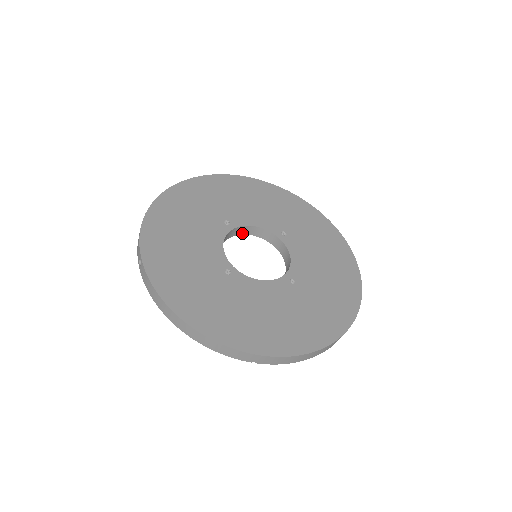
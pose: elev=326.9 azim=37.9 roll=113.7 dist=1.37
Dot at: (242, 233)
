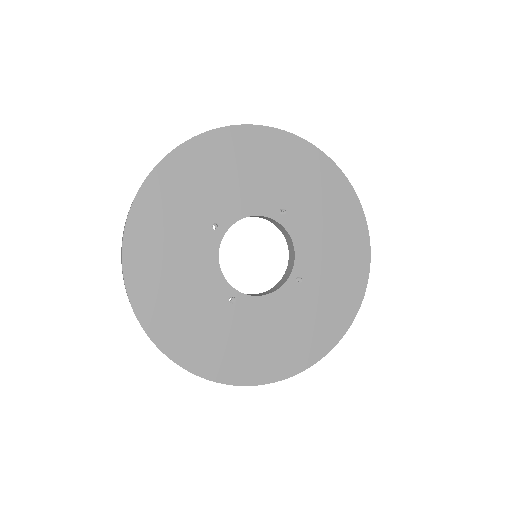
Dot at: occluded
